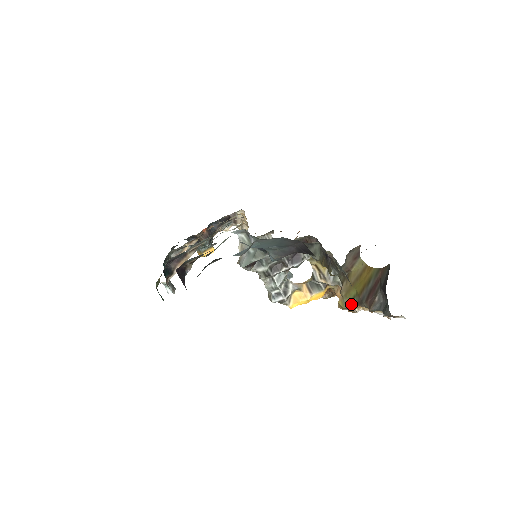
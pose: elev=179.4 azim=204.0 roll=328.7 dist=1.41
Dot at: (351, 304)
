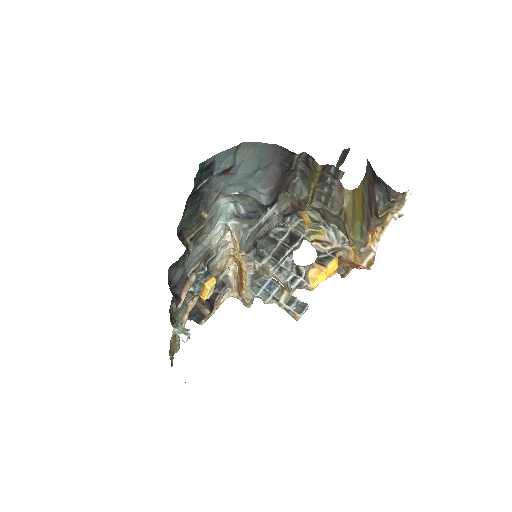
Dot at: (363, 238)
